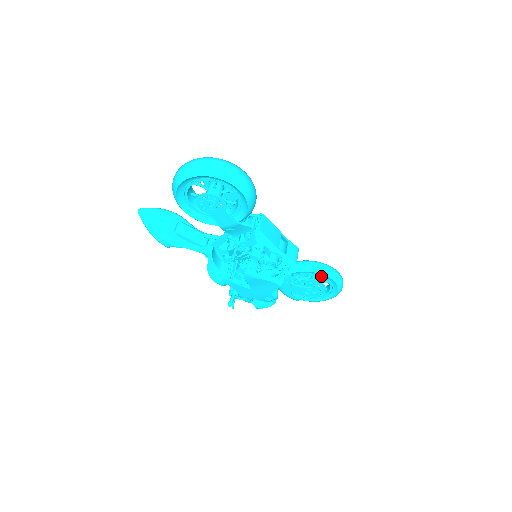
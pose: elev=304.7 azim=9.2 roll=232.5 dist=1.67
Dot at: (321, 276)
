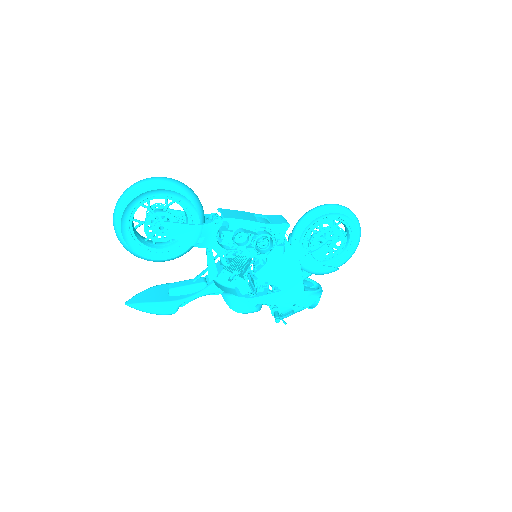
Dot at: (323, 219)
